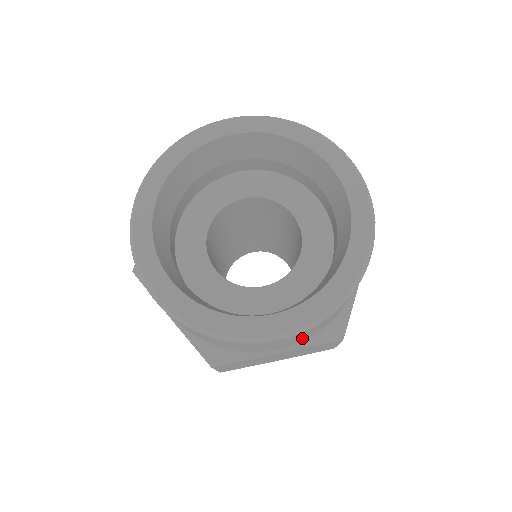
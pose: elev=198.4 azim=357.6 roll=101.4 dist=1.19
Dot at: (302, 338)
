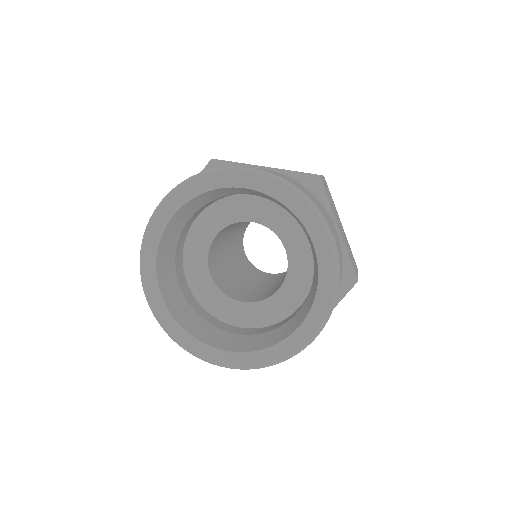
Dot at: occluded
